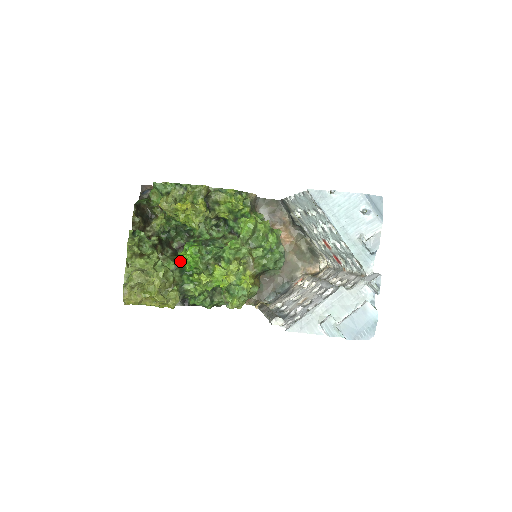
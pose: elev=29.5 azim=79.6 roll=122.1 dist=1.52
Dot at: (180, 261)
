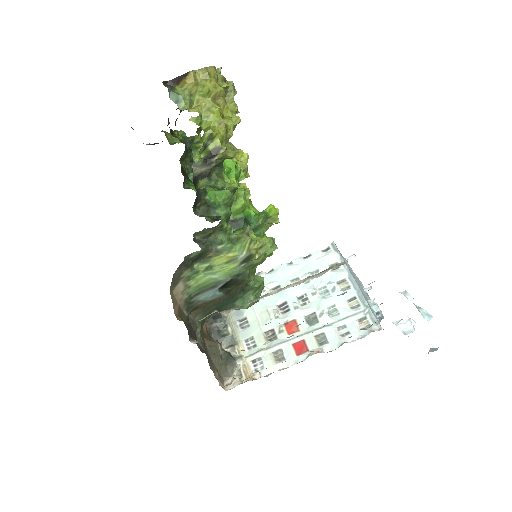
Dot at: occluded
